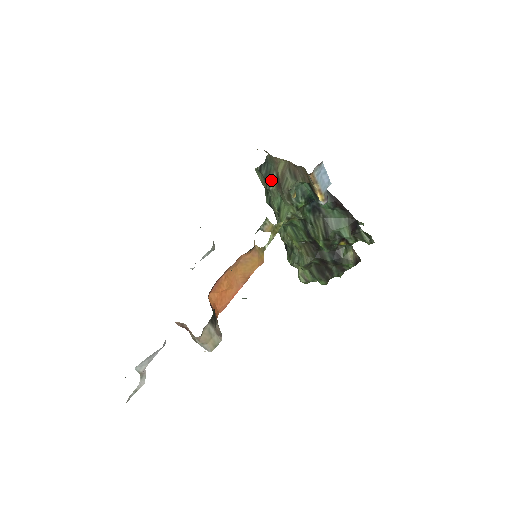
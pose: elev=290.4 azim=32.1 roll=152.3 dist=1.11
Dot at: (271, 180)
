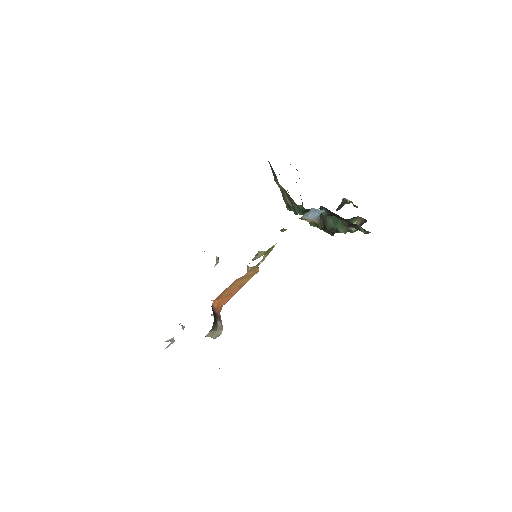
Dot at: (276, 180)
